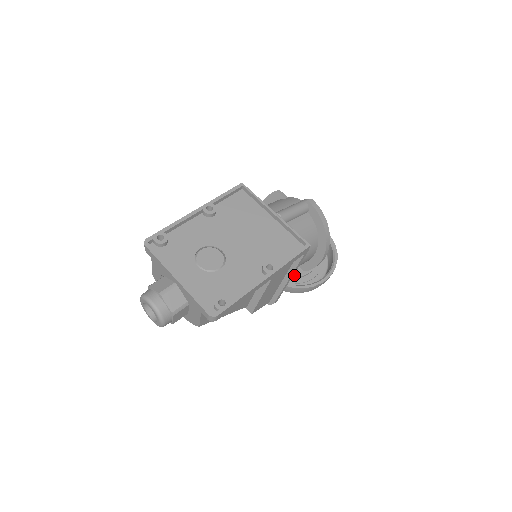
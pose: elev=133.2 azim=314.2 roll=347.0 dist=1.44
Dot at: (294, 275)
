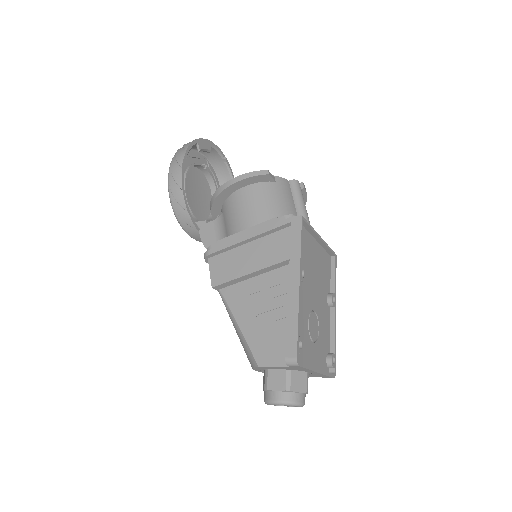
Dot at: (212, 219)
